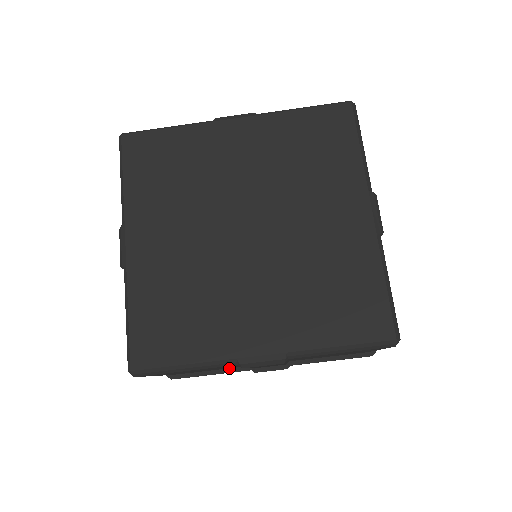
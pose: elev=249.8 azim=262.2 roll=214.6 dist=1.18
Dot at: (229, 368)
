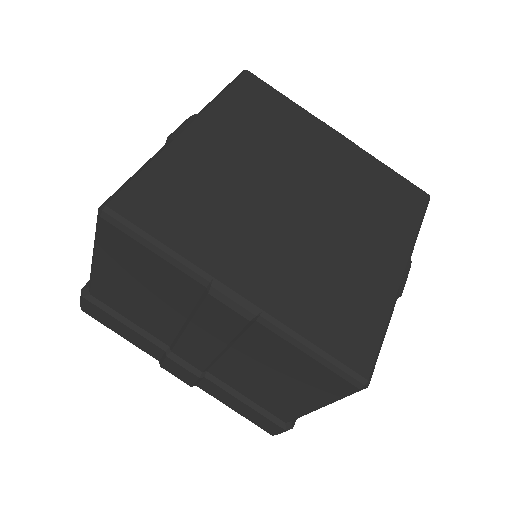
Dot at: (147, 331)
